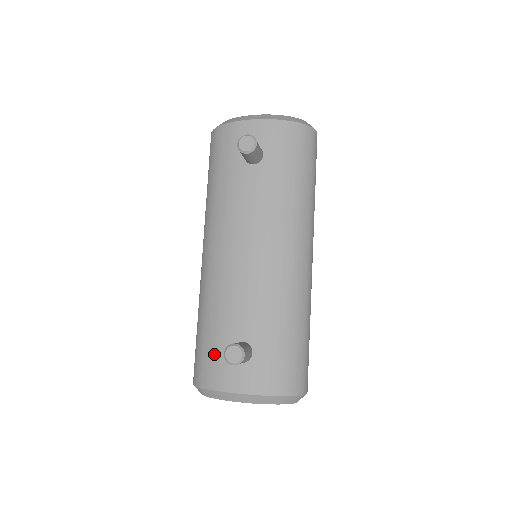
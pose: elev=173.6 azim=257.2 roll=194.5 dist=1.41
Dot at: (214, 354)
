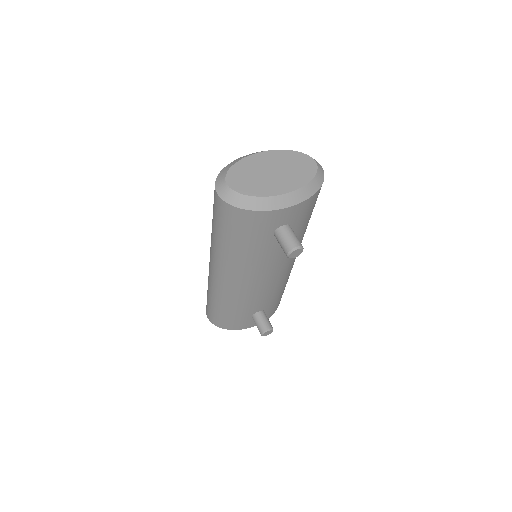
Dot at: (238, 320)
